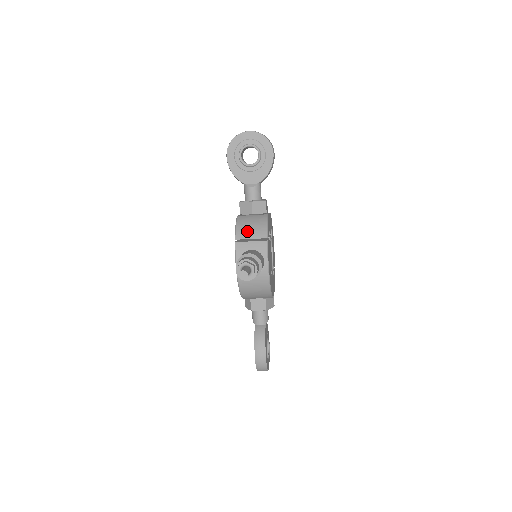
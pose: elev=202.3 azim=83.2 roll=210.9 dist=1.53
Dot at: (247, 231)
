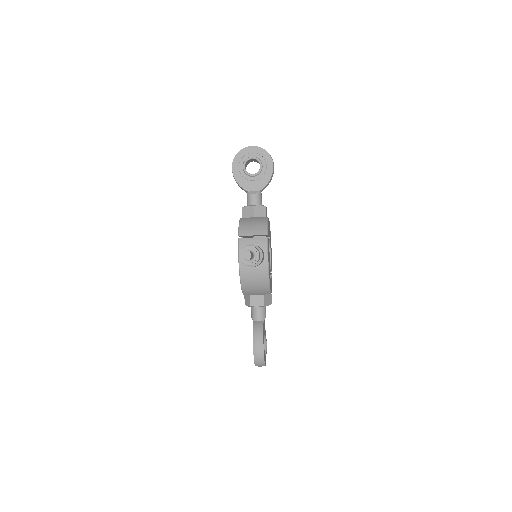
Dot at: (249, 229)
